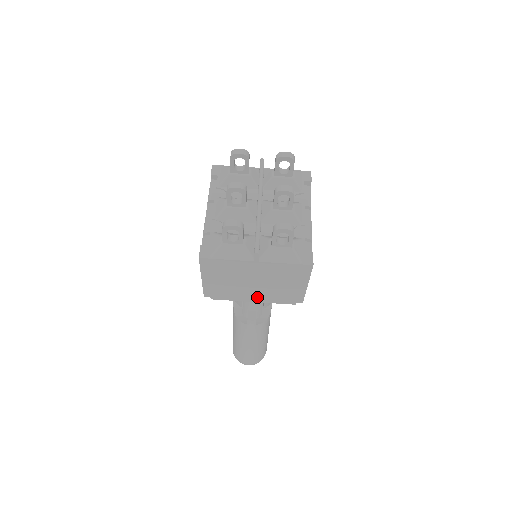
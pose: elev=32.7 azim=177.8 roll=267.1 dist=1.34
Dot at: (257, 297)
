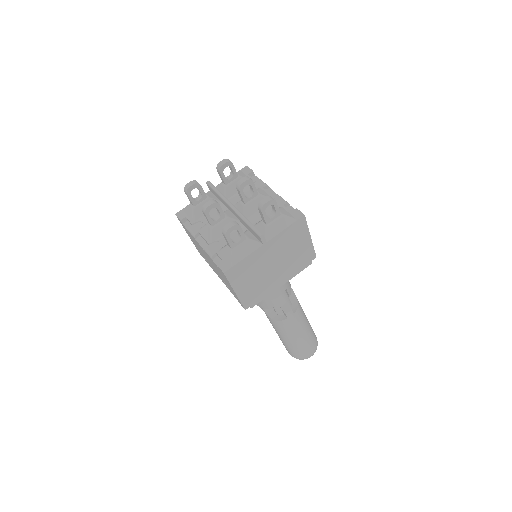
Dot at: (282, 278)
